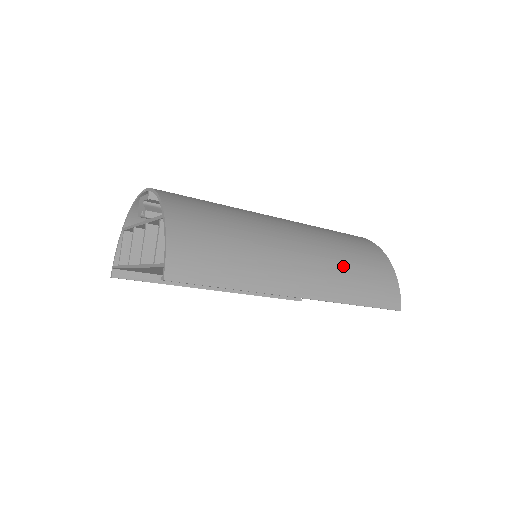
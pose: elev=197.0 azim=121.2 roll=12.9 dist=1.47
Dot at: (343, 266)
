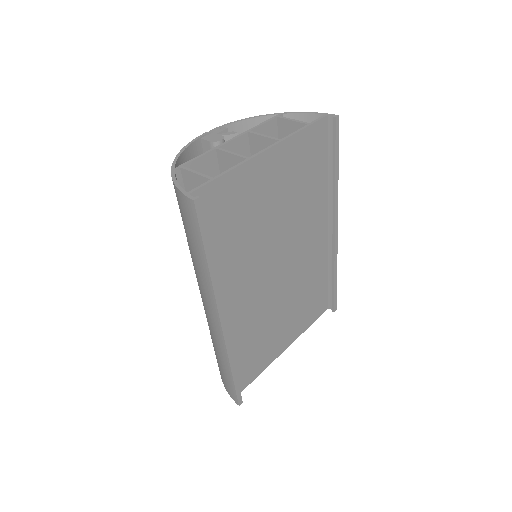
Dot at: occluded
